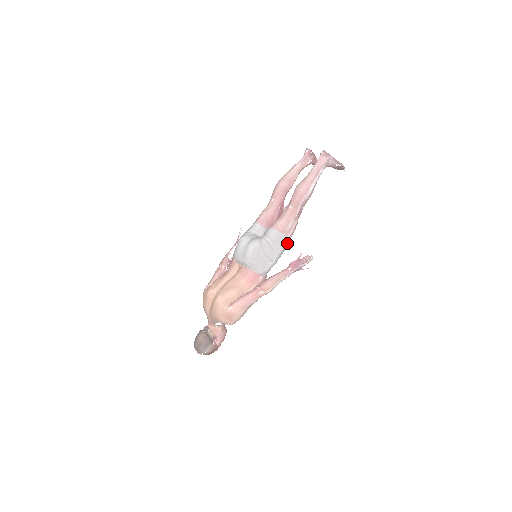
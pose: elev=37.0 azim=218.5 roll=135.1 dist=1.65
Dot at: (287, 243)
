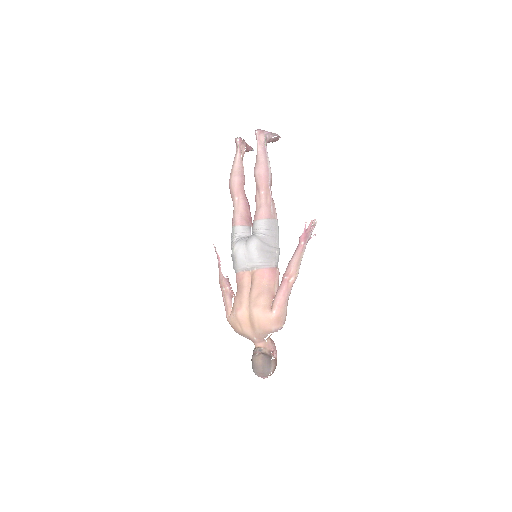
Dot at: (278, 226)
